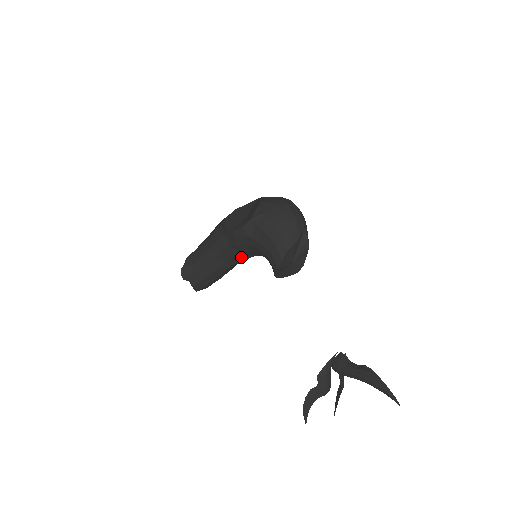
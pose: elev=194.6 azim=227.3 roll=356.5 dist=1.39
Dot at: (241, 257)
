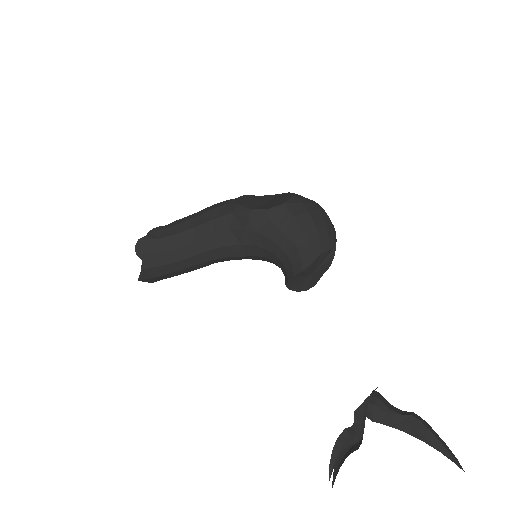
Dot at: (235, 251)
